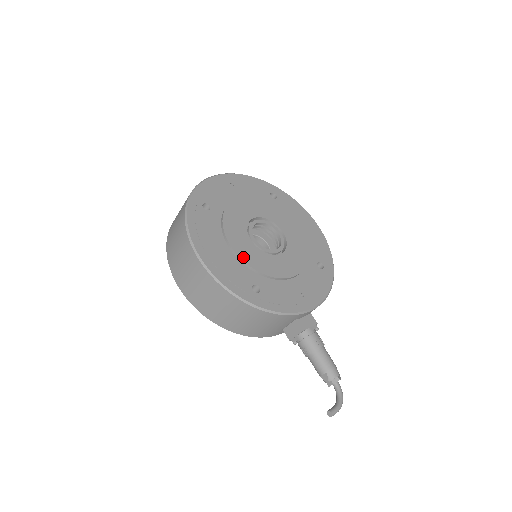
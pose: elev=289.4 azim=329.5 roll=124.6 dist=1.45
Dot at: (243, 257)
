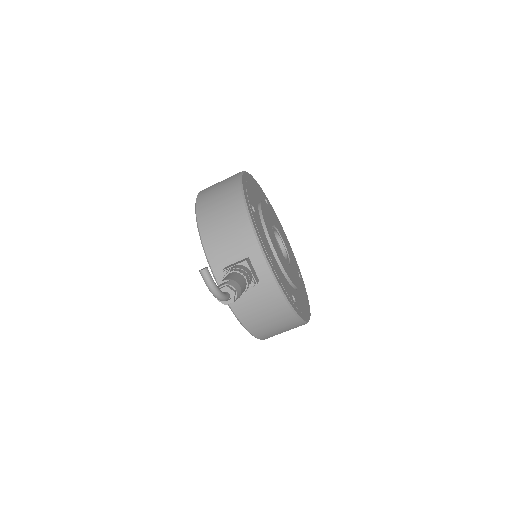
Dot at: (262, 208)
